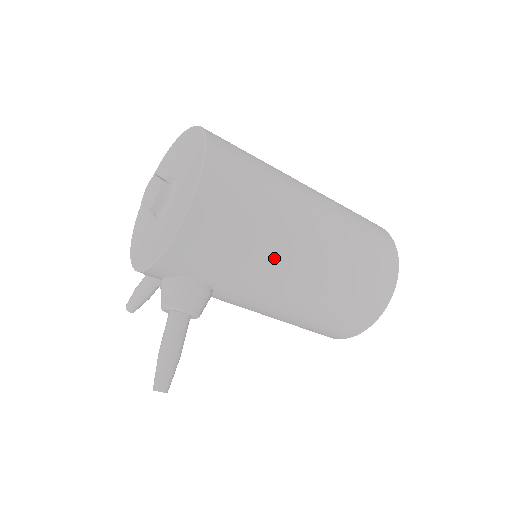
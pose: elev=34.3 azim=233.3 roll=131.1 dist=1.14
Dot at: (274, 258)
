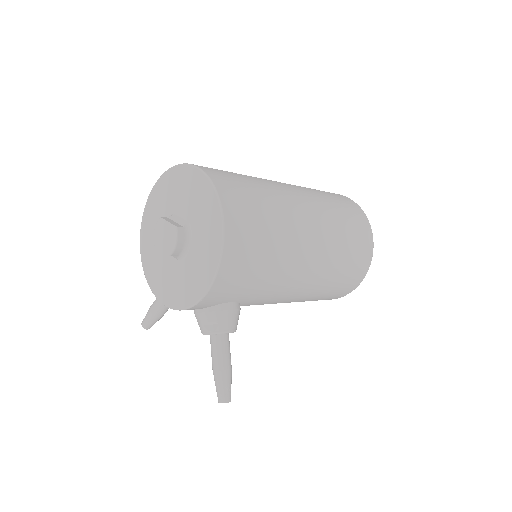
Dot at: (288, 267)
